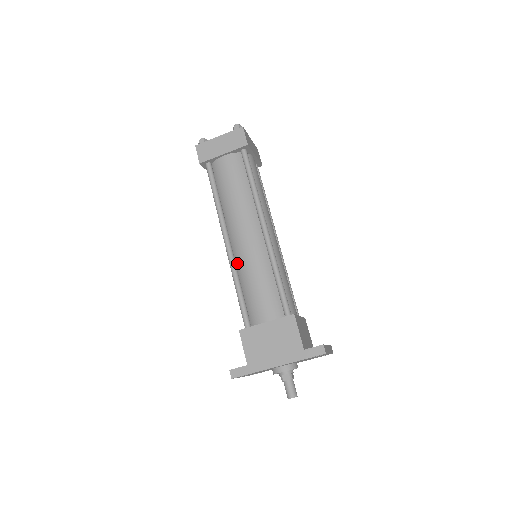
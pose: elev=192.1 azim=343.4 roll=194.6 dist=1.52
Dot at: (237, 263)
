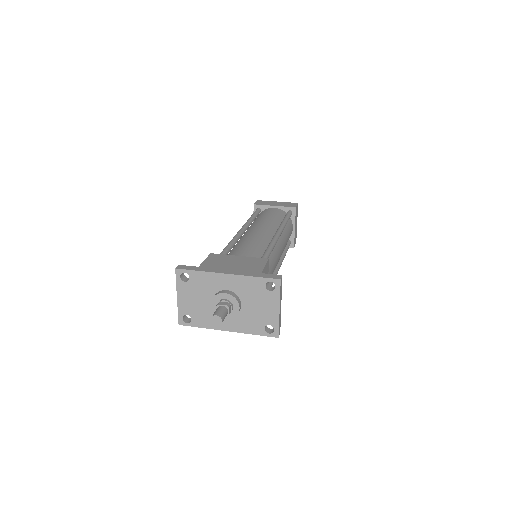
Dot at: (240, 240)
